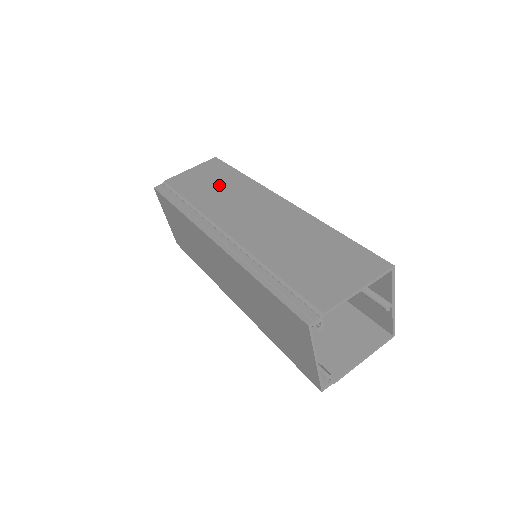
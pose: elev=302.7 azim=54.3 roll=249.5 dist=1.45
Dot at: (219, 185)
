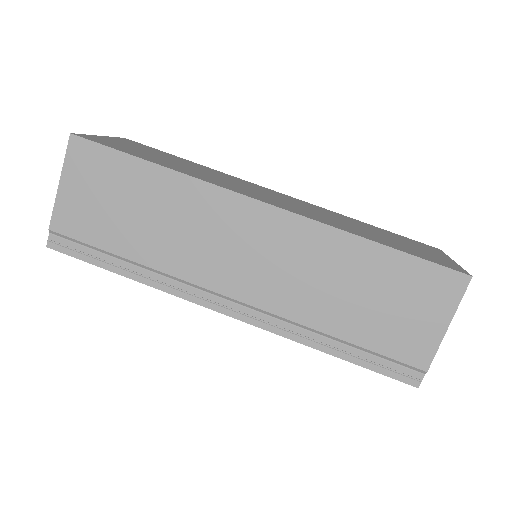
Dot at: (143, 208)
